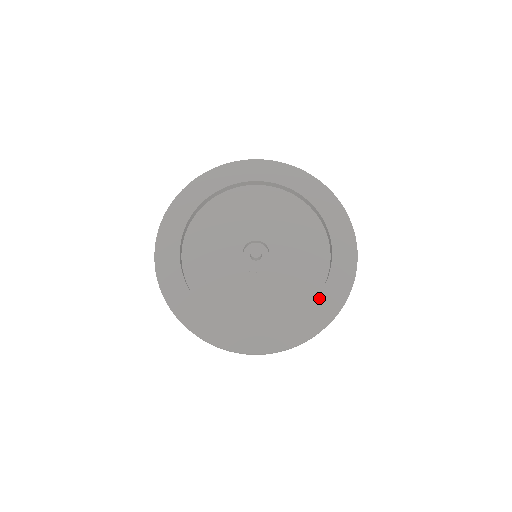
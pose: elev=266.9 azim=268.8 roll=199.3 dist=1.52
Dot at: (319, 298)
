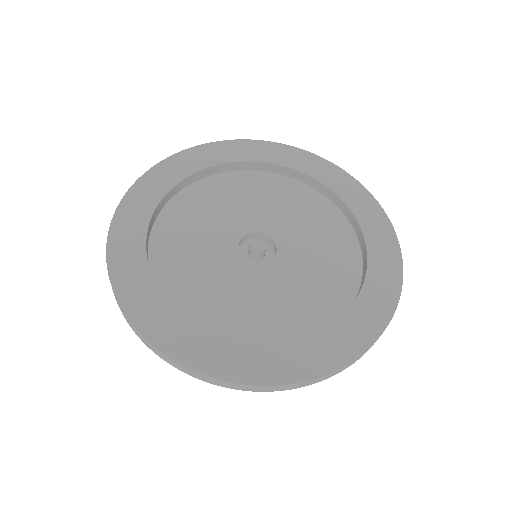
Dot at: (345, 317)
